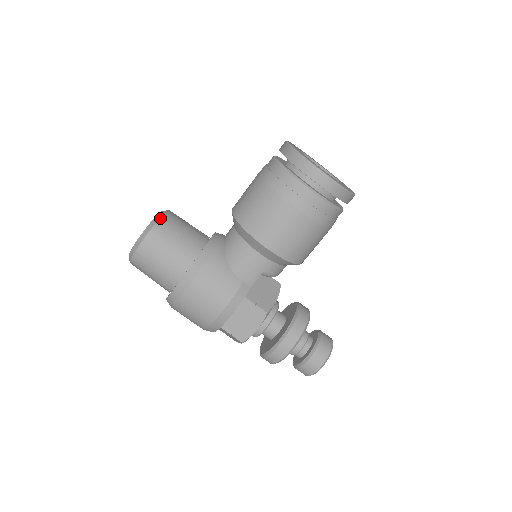
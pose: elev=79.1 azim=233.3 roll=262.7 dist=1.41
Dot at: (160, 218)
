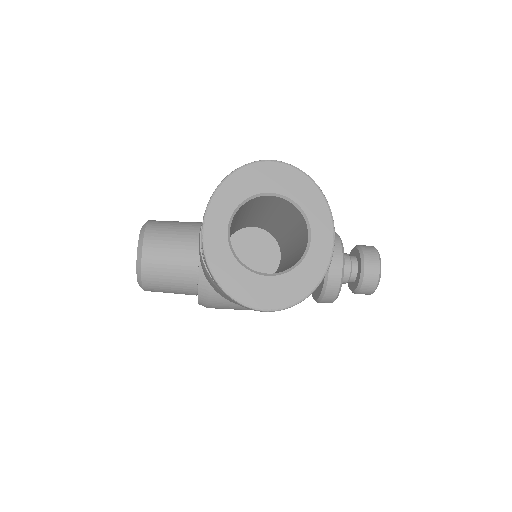
Dot at: (141, 271)
